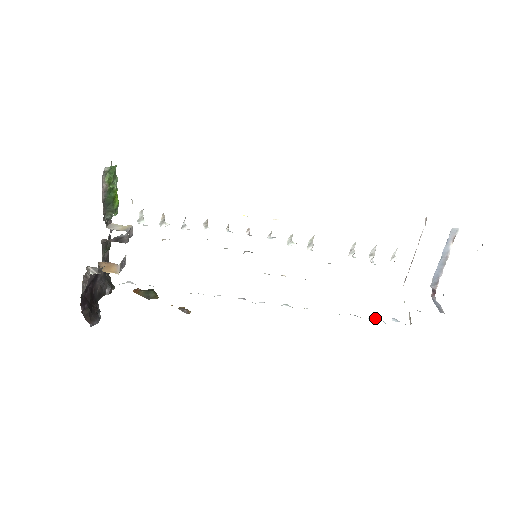
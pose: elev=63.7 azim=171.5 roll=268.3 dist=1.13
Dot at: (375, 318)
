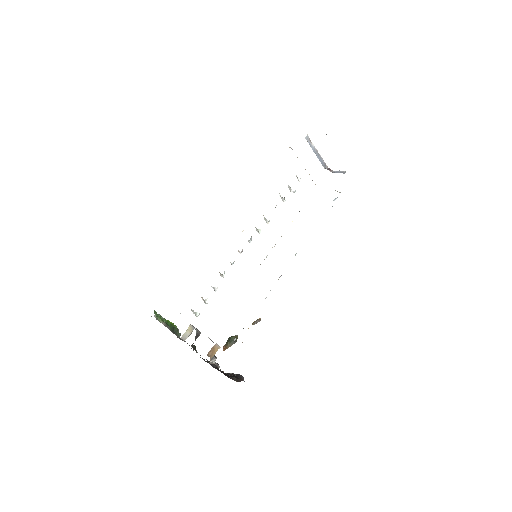
Dot at: occluded
